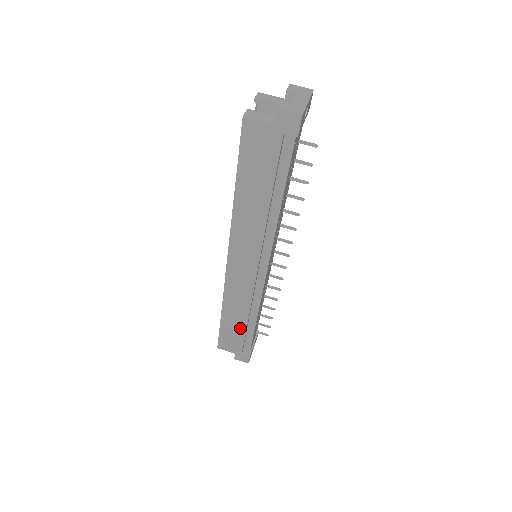
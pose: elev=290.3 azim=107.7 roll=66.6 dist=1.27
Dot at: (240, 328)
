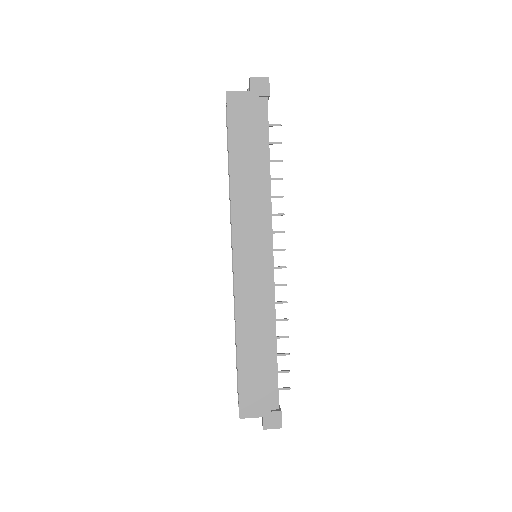
Dot at: (261, 360)
